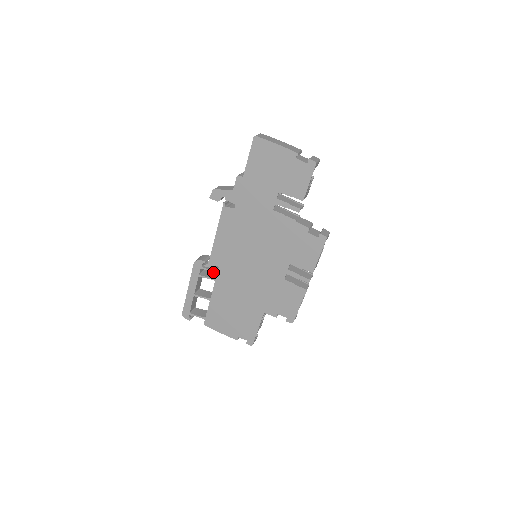
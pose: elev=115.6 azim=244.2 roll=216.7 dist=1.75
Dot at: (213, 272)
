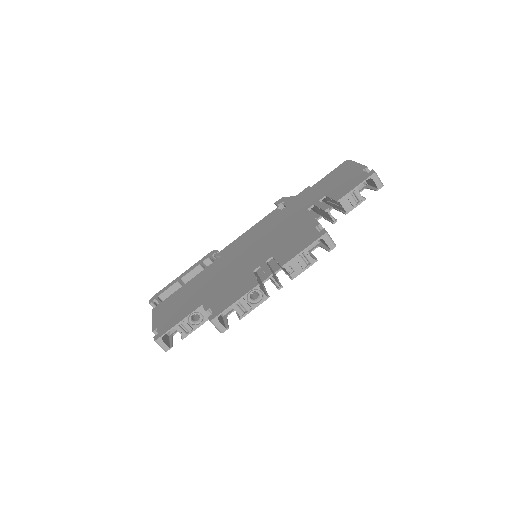
Dot at: occluded
